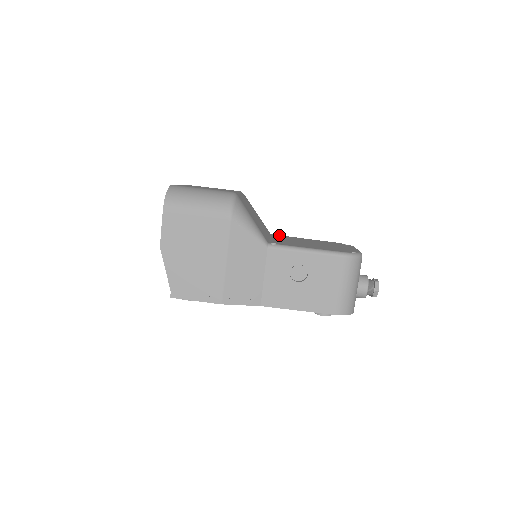
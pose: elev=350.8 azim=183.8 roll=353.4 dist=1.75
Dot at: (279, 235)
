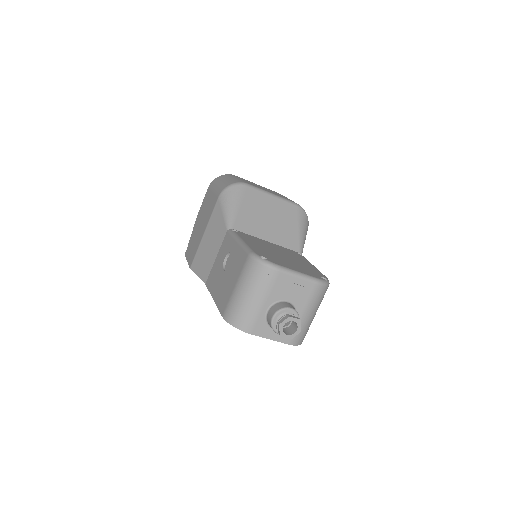
Dot at: (301, 255)
